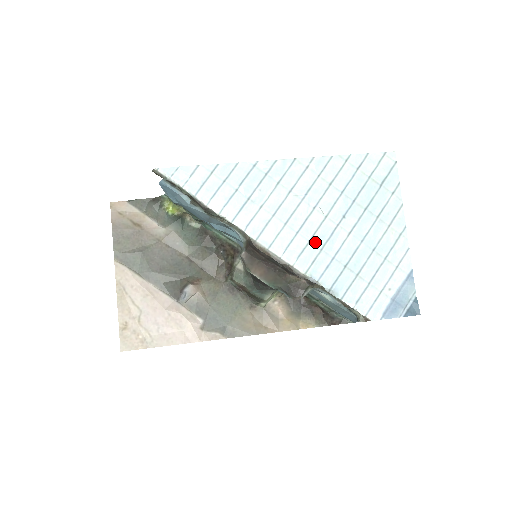
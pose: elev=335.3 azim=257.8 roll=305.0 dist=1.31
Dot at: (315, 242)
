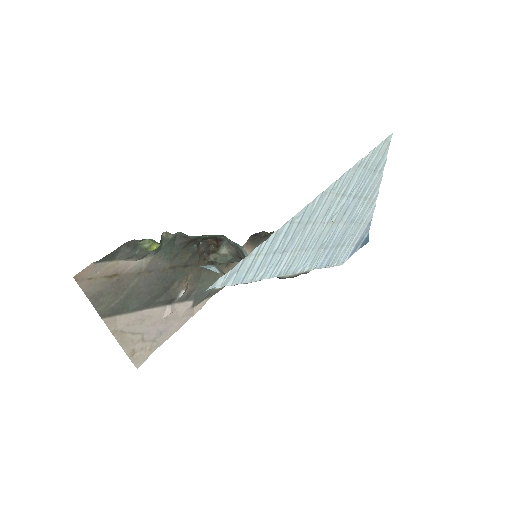
Dot at: (323, 246)
